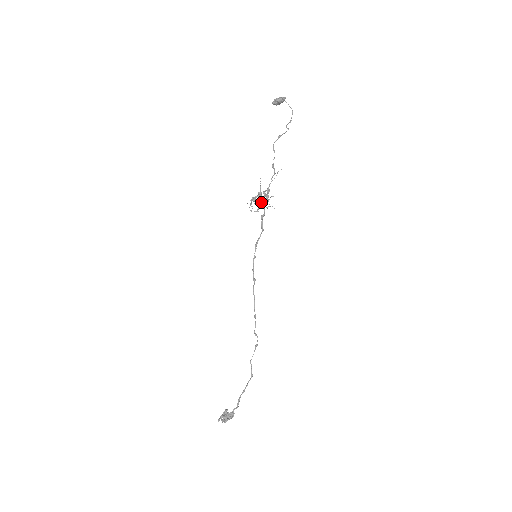
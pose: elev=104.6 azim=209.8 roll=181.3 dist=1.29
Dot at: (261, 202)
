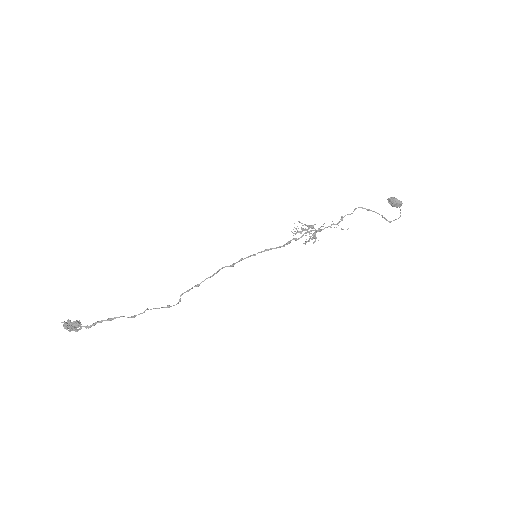
Dot at: occluded
